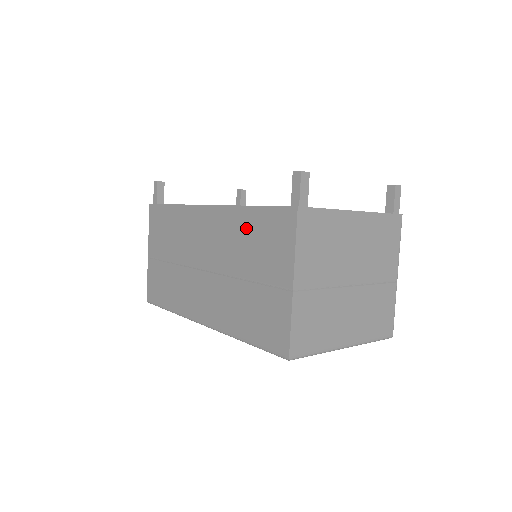
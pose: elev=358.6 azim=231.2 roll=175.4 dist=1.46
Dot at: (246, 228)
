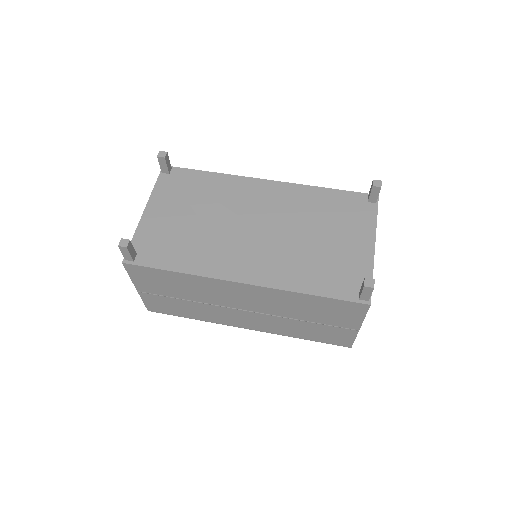
Dot at: (305, 303)
